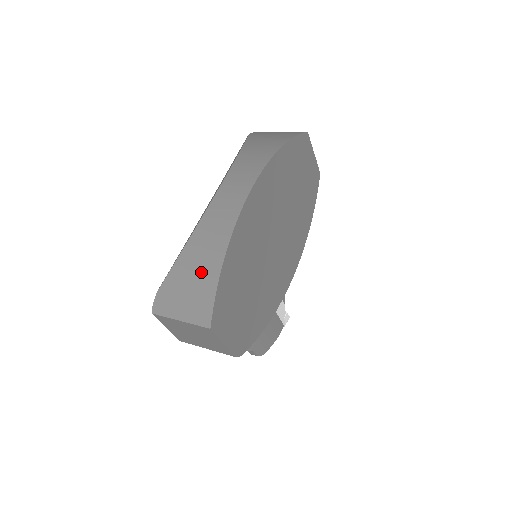
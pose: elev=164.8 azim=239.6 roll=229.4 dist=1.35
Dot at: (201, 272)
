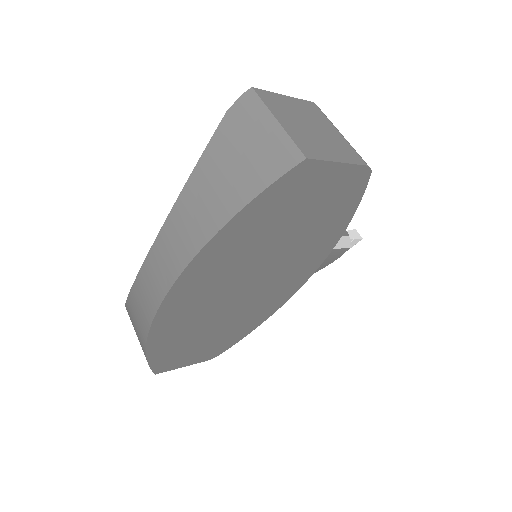
Dot at: (138, 337)
